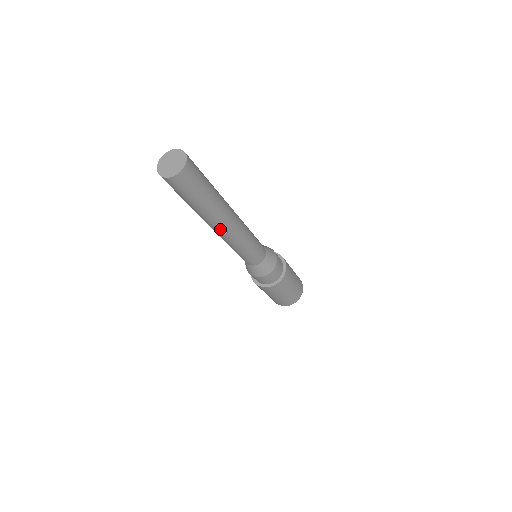
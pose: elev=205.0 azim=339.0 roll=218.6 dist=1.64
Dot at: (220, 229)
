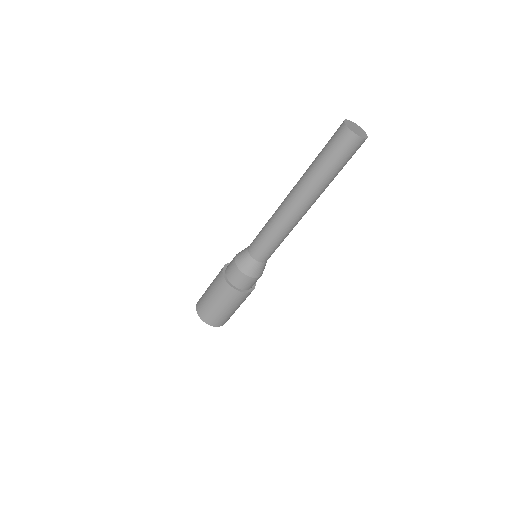
Dot at: (295, 200)
